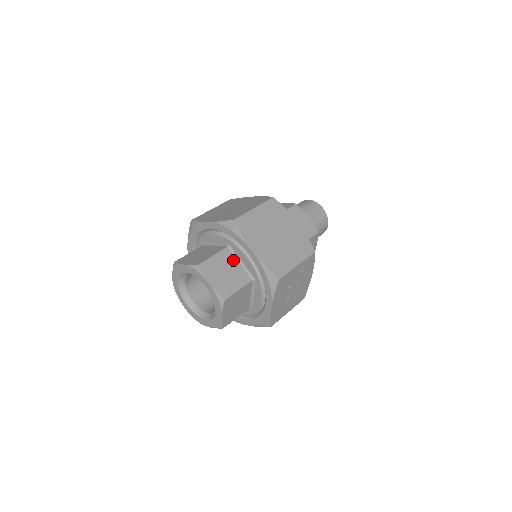
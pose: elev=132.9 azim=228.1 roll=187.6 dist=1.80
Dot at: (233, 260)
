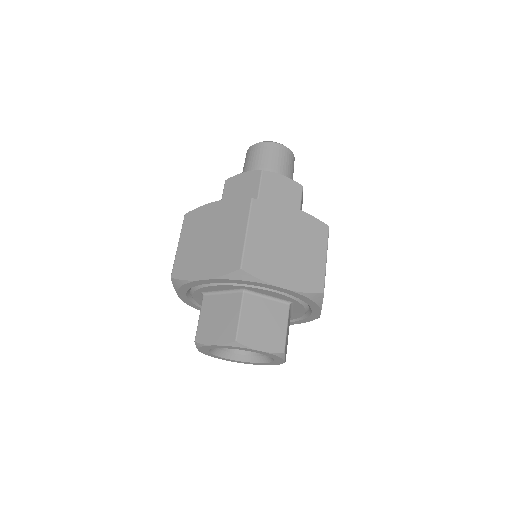
Dot at: (259, 301)
